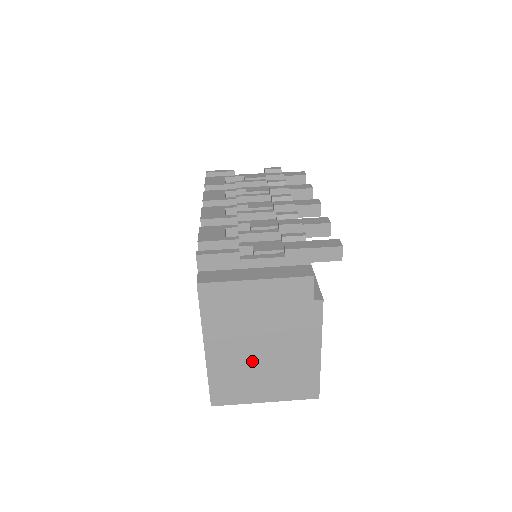
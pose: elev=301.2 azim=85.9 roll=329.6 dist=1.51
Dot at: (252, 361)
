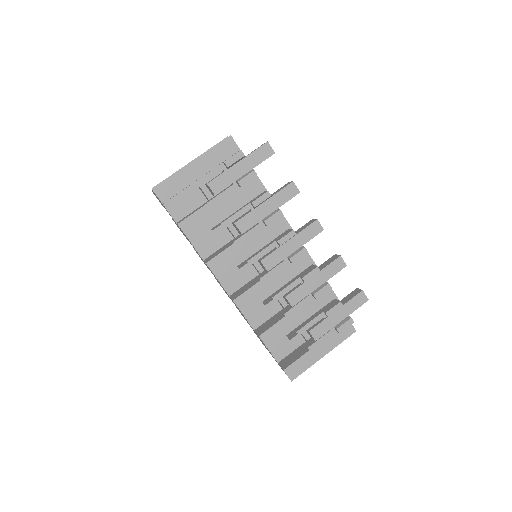
Dot at: occluded
